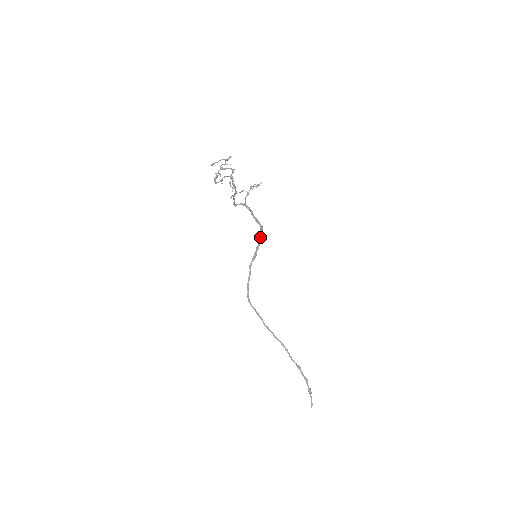
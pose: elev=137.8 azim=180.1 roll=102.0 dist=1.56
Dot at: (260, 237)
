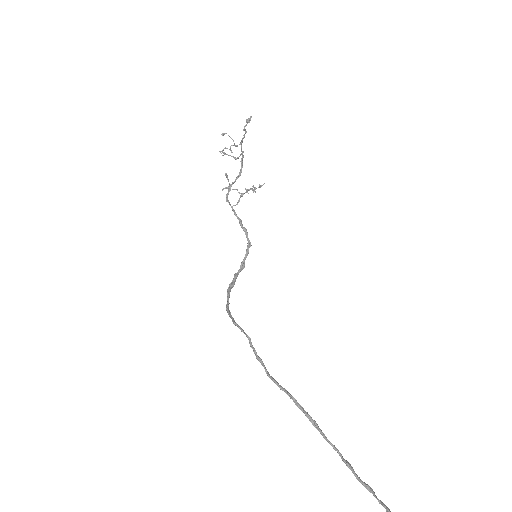
Dot at: (244, 258)
